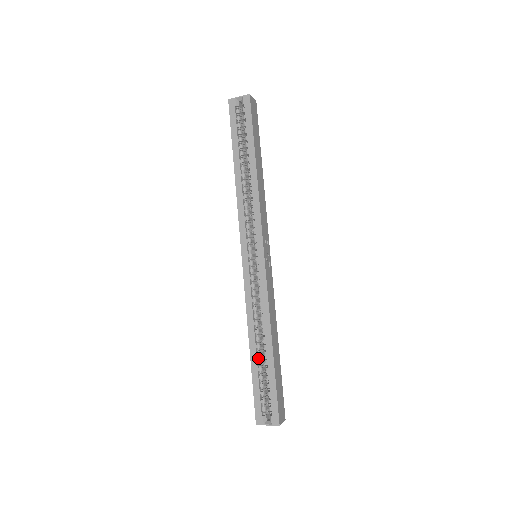
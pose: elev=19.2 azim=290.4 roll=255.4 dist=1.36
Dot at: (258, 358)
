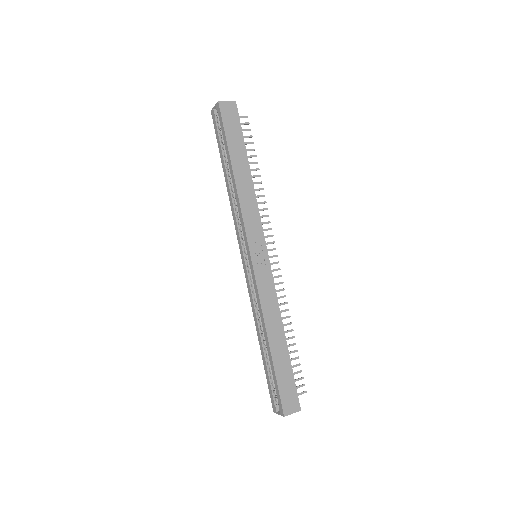
Dot at: (266, 353)
